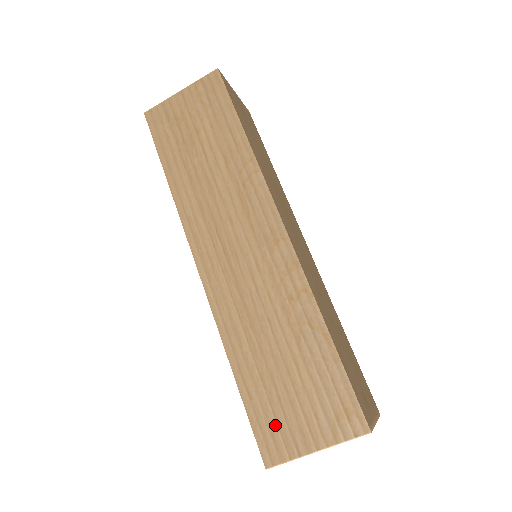
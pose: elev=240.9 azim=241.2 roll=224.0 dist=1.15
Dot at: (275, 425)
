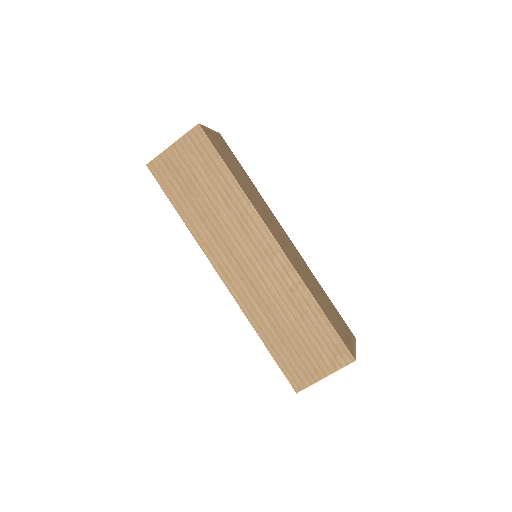
Dot at: (297, 368)
